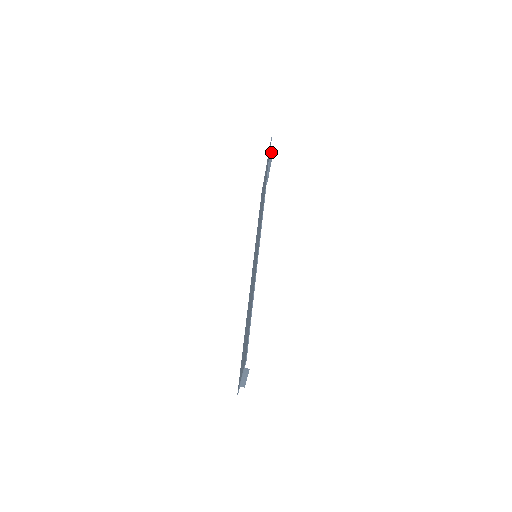
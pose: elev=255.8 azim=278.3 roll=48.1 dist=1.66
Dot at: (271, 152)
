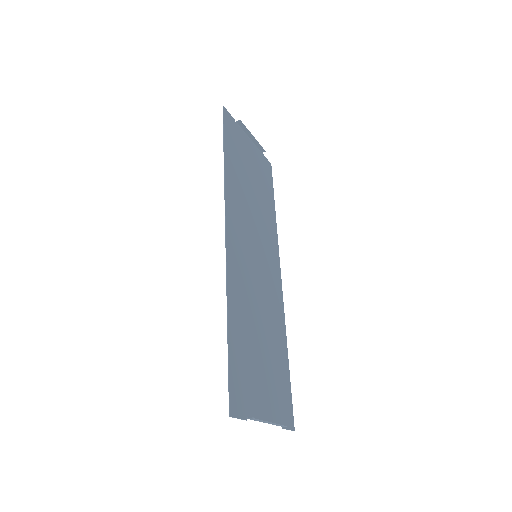
Dot at: (237, 121)
